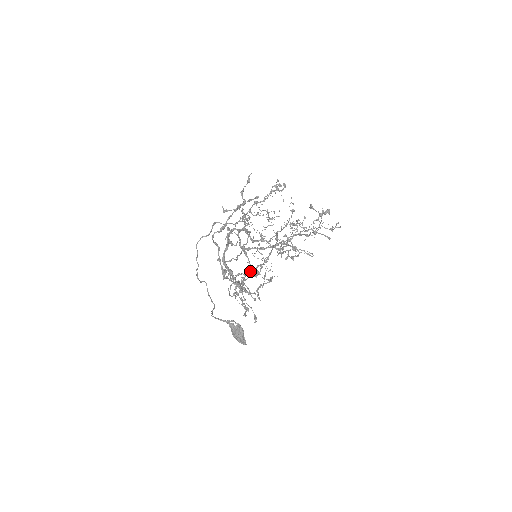
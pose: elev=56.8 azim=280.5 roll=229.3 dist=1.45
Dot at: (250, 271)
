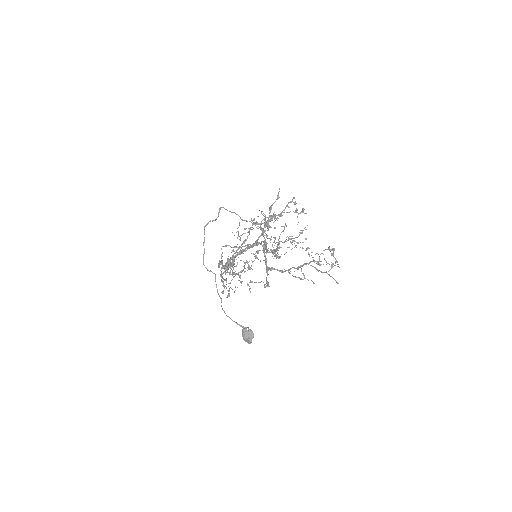
Dot at: occluded
